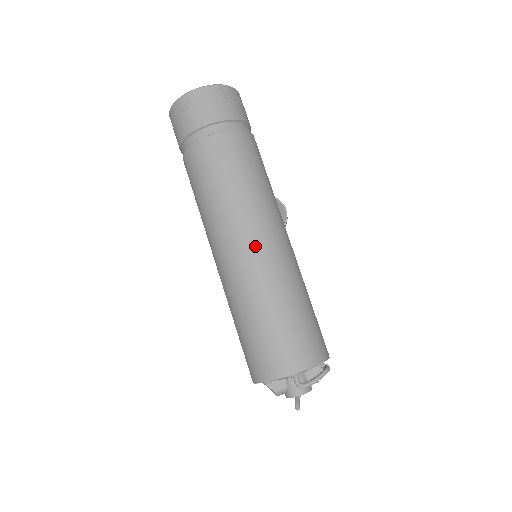
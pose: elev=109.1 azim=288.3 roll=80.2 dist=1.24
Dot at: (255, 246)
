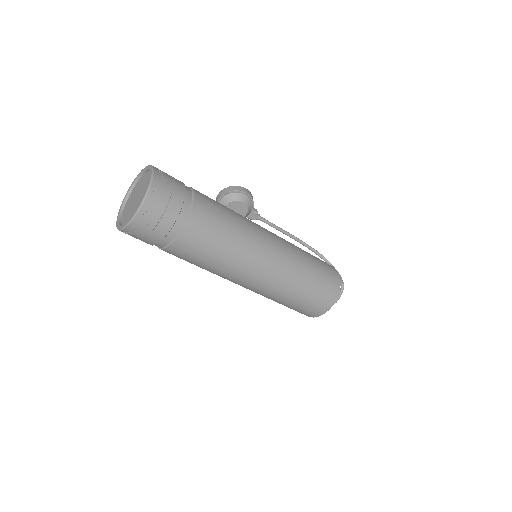
Dot at: (260, 277)
